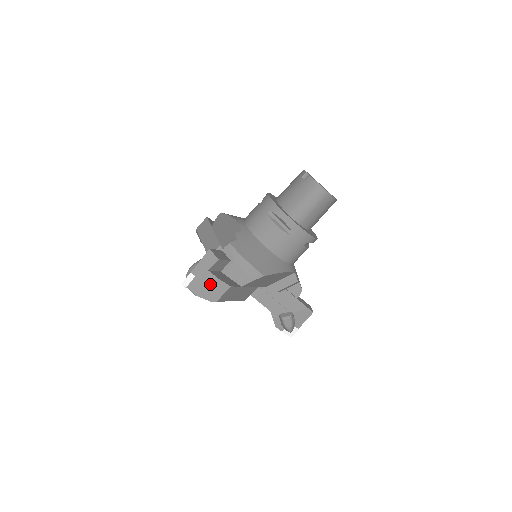
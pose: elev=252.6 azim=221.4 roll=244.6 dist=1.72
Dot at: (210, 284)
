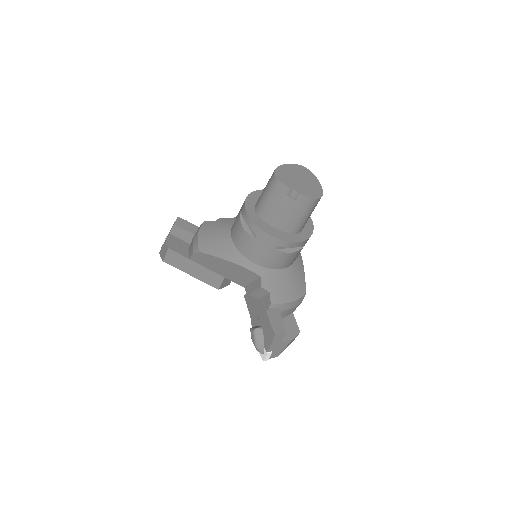
Dot at: occluded
